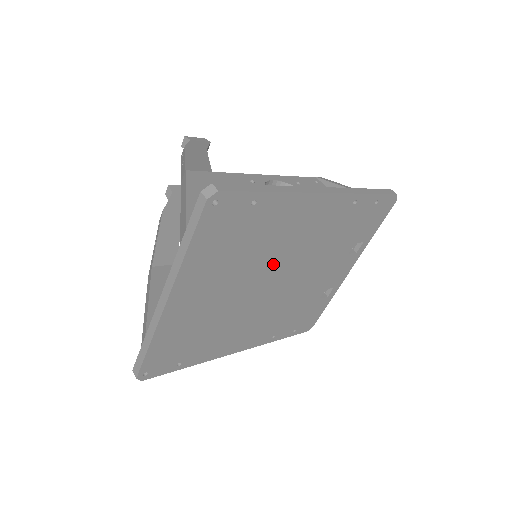
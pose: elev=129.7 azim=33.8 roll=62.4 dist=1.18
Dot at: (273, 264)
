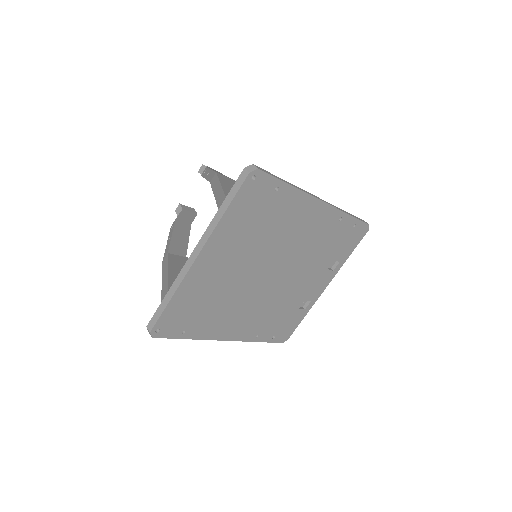
Dot at: (275, 254)
